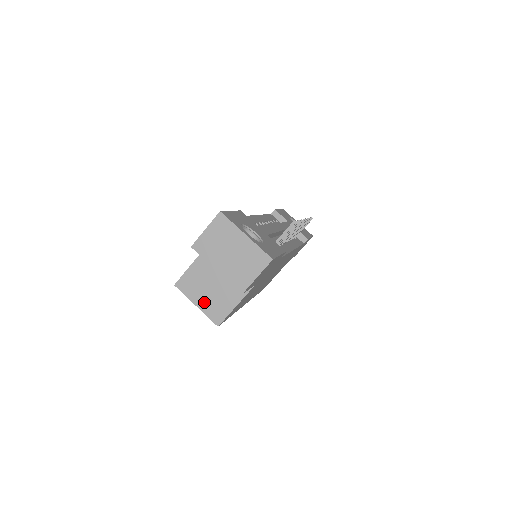
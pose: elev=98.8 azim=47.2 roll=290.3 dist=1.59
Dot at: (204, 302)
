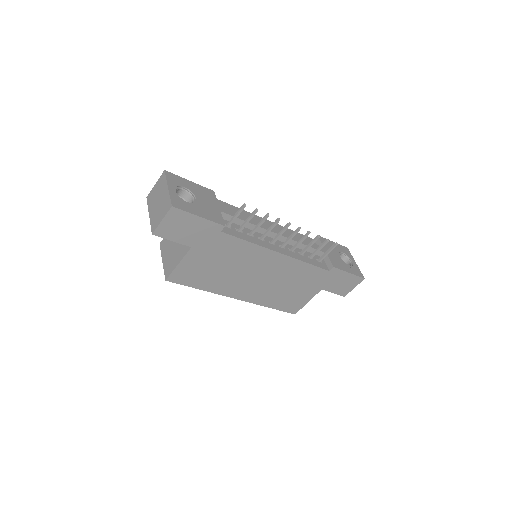
Dot at: (166, 259)
